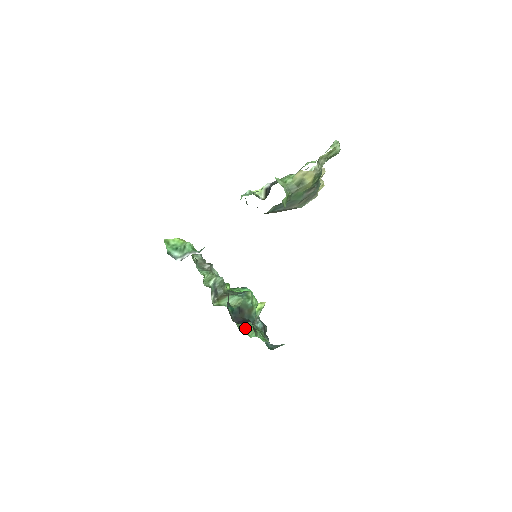
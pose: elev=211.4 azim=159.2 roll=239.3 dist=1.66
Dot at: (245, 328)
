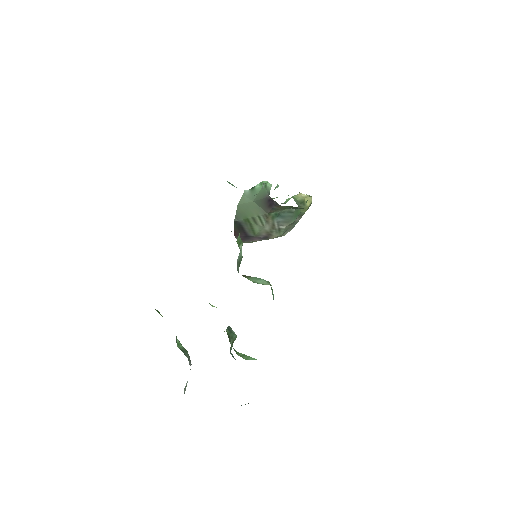
Dot at: (234, 350)
